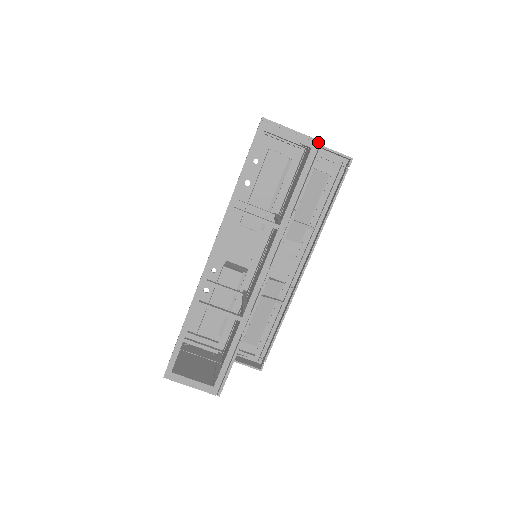
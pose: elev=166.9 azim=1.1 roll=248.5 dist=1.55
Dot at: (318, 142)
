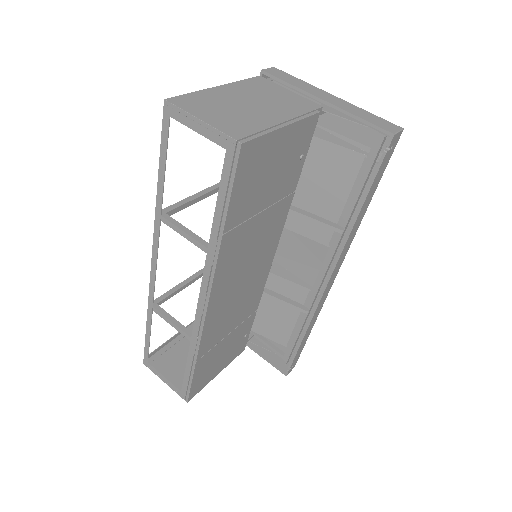
Dot at: (233, 141)
